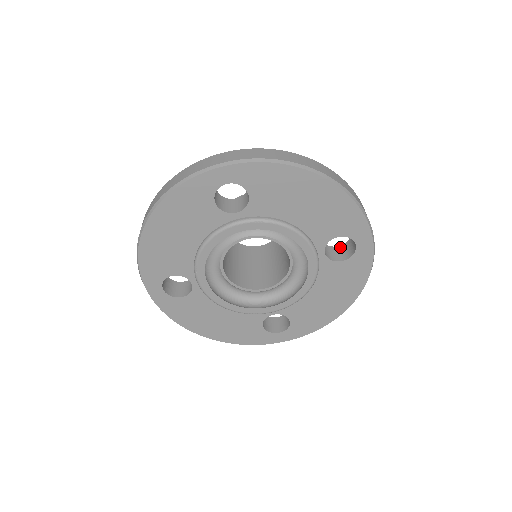
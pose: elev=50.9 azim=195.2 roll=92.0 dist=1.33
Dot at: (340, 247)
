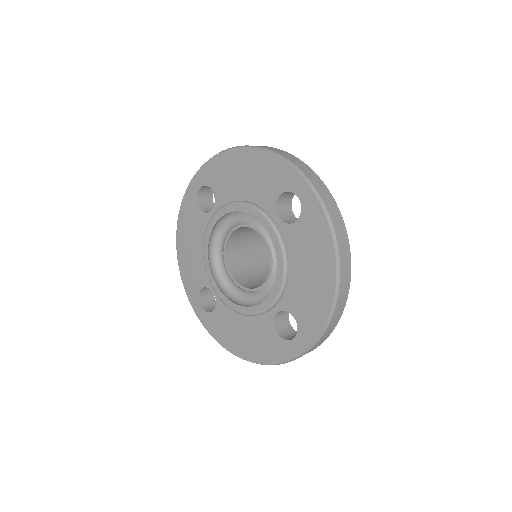
Dot at: (291, 328)
